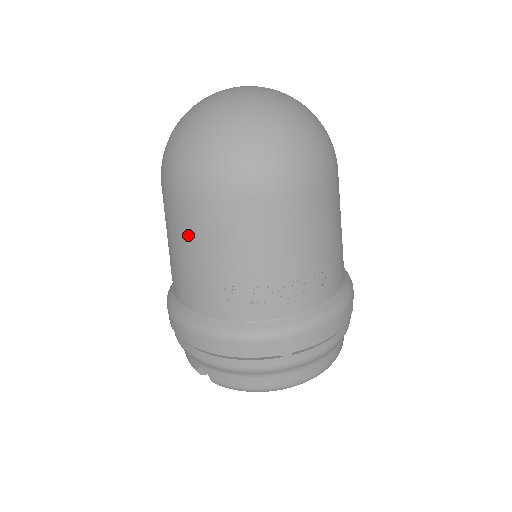
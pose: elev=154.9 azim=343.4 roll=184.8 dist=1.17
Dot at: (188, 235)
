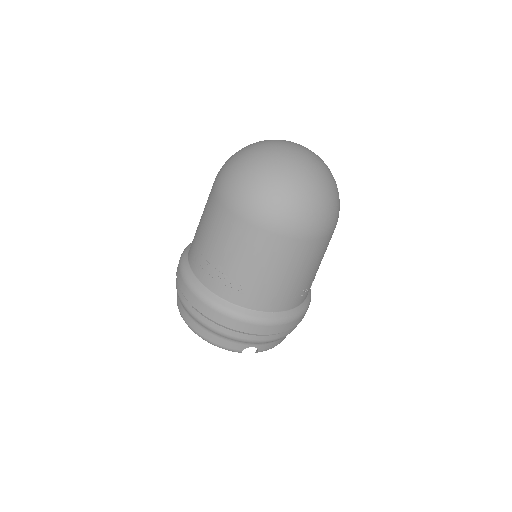
Dot at: (293, 263)
